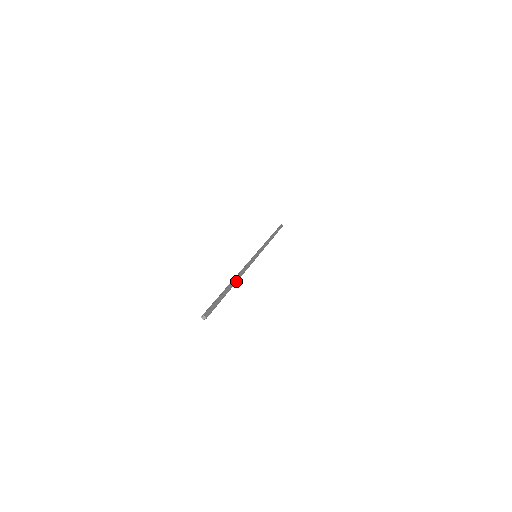
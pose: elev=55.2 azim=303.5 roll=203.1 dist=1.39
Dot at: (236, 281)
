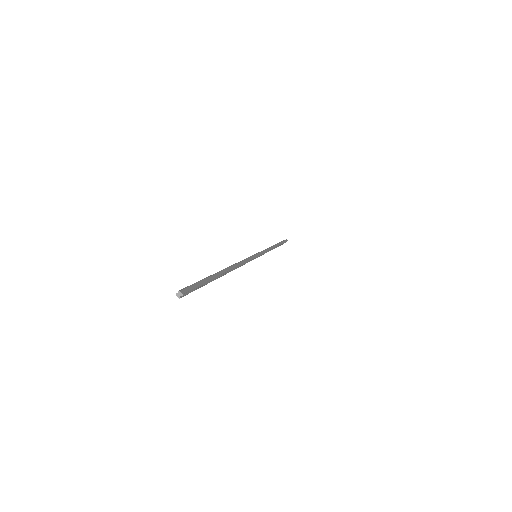
Dot at: (229, 269)
